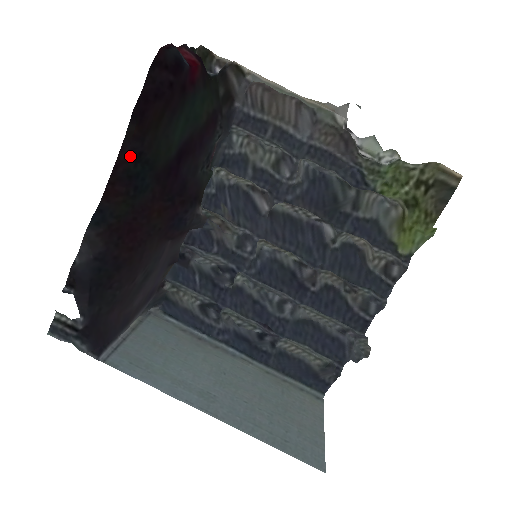
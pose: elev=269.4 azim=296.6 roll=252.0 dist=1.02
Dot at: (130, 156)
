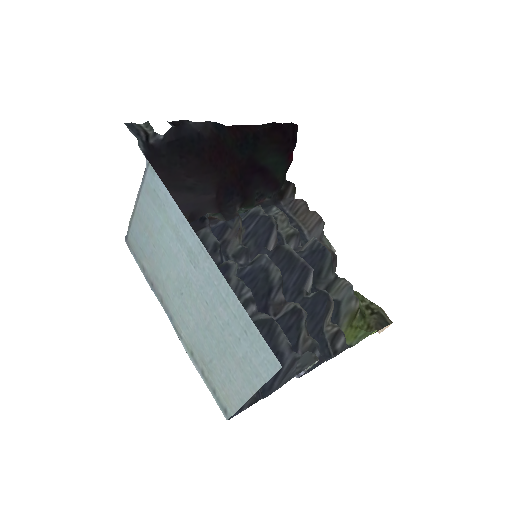
Dot at: (255, 132)
